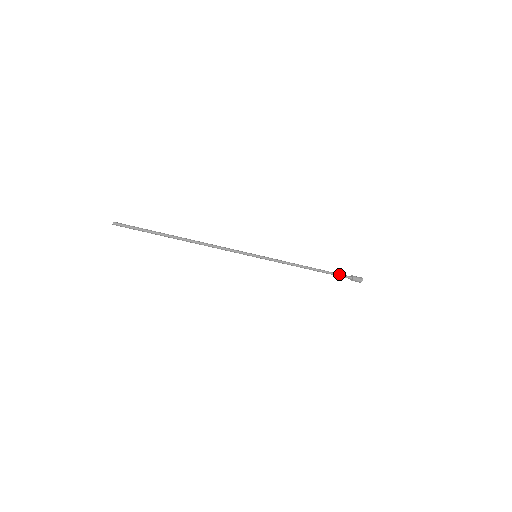
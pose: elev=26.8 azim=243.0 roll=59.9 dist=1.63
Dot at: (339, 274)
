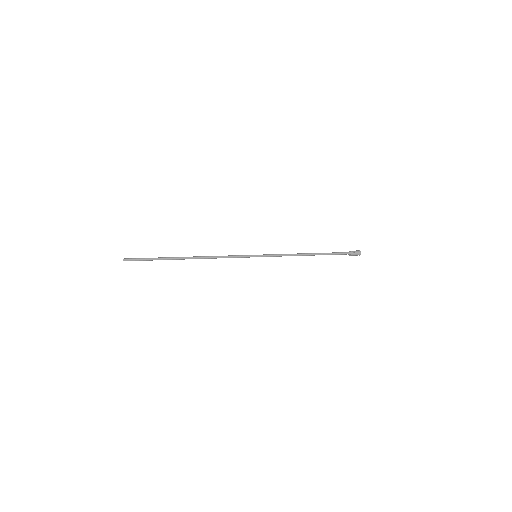
Dot at: (337, 254)
